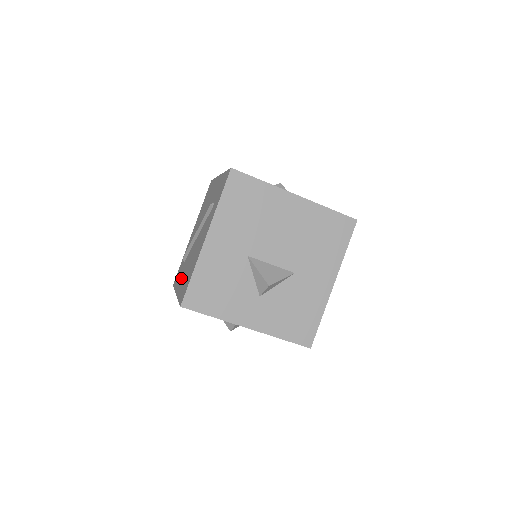
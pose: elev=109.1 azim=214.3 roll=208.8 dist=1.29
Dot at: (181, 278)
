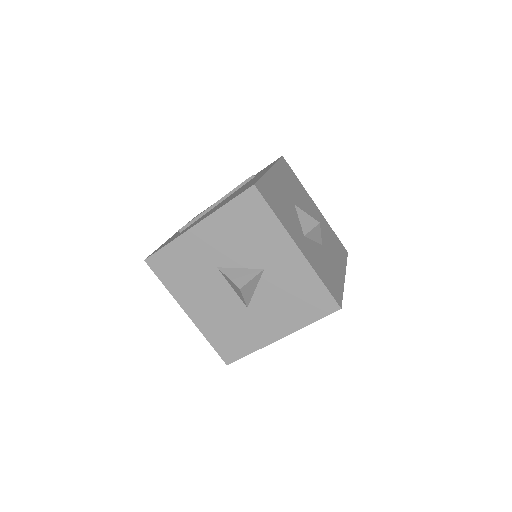
Dot at: occluded
